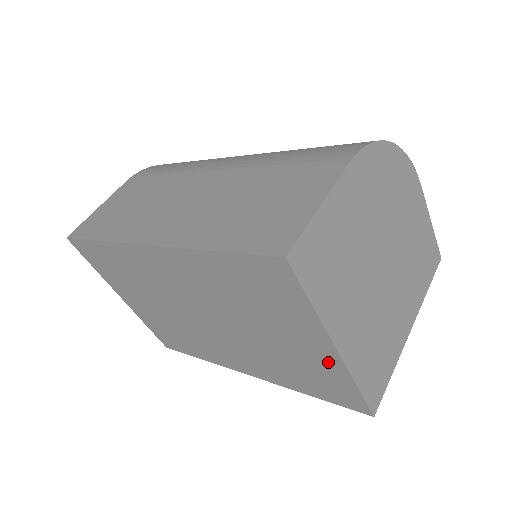
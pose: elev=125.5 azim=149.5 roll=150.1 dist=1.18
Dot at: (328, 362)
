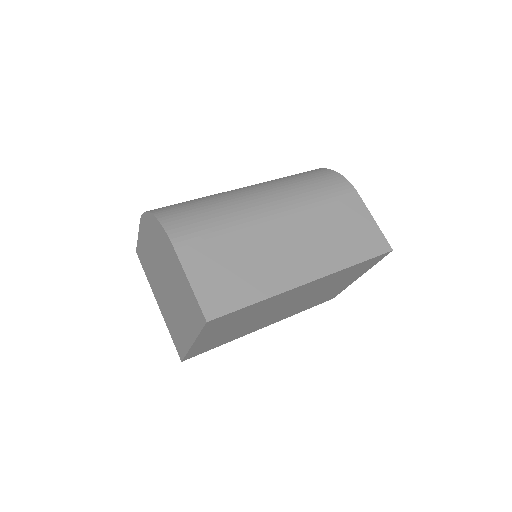
Dot at: occluded
